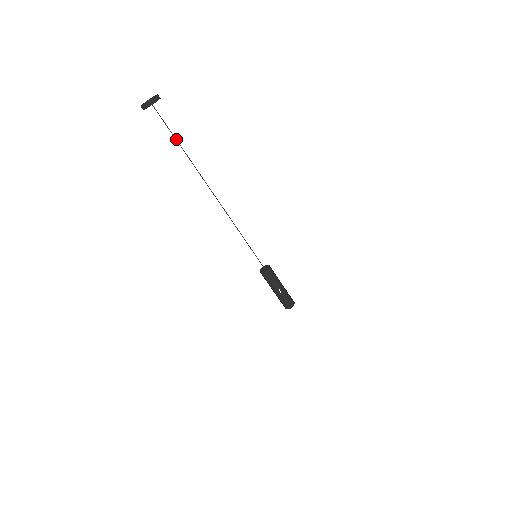
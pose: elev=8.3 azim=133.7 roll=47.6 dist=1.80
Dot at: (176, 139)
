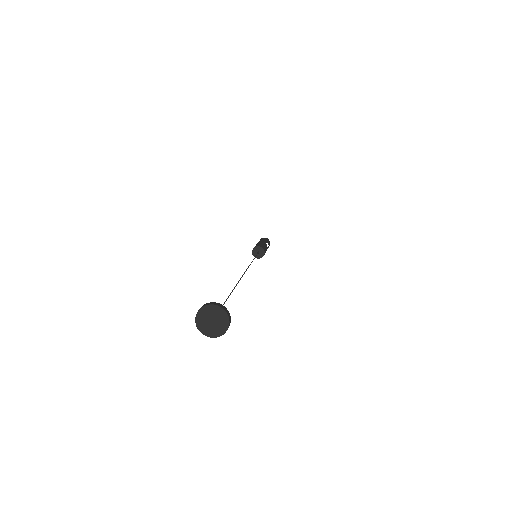
Dot at: occluded
